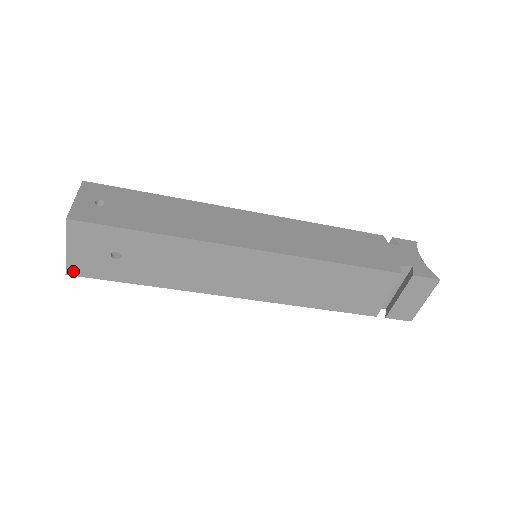
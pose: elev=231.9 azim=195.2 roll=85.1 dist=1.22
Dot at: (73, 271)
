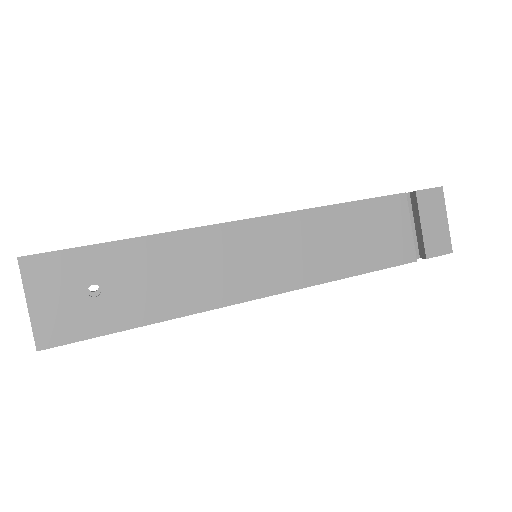
Dot at: (45, 341)
